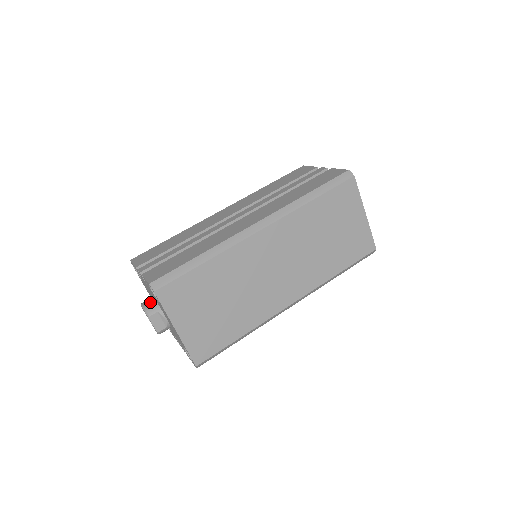
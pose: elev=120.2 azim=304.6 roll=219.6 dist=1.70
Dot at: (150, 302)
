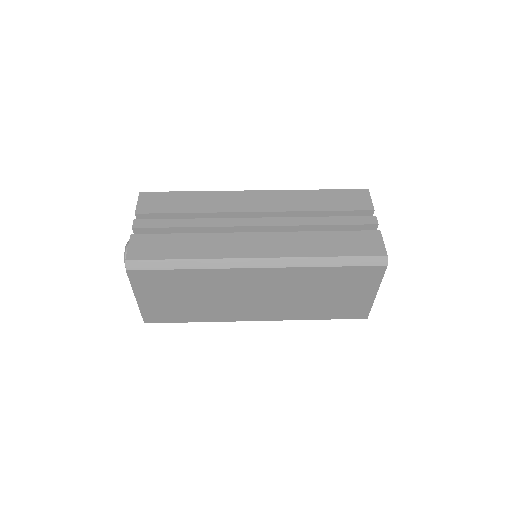
Dot at: occluded
